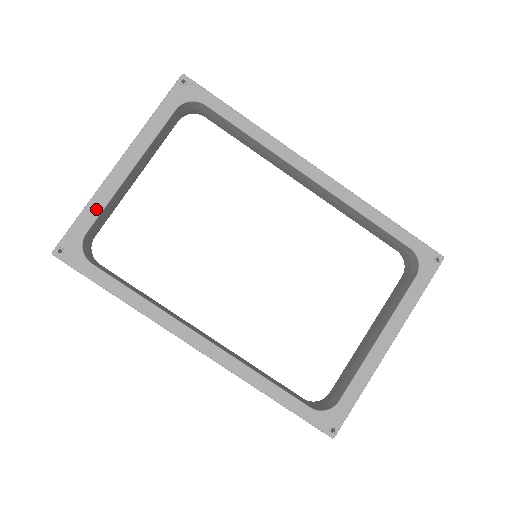
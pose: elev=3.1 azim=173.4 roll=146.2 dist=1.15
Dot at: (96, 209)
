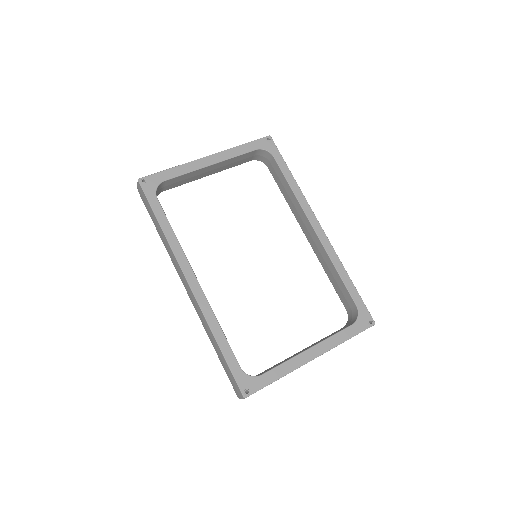
Dot at: (179, 172)
